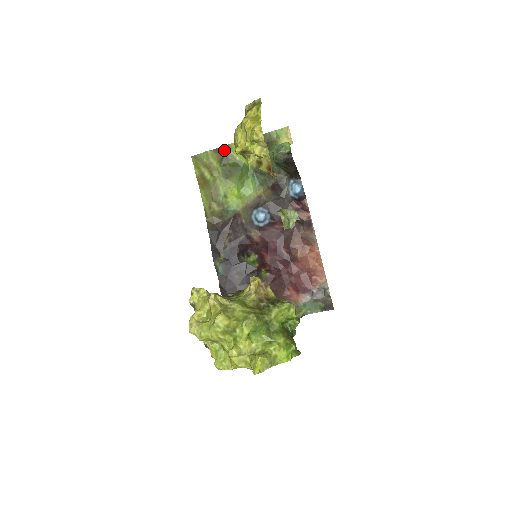
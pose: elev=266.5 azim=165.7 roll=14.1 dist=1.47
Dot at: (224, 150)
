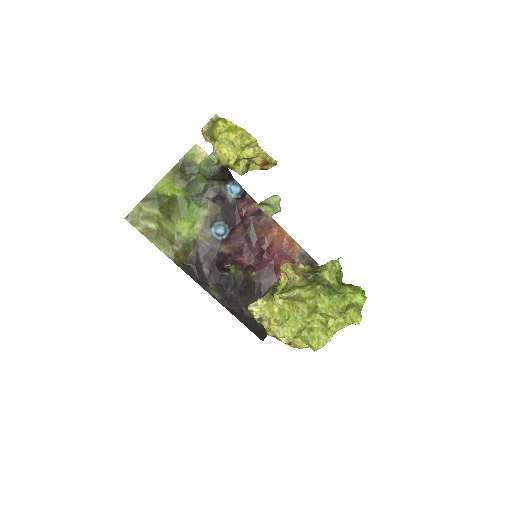
Dot at: (153, 194)
